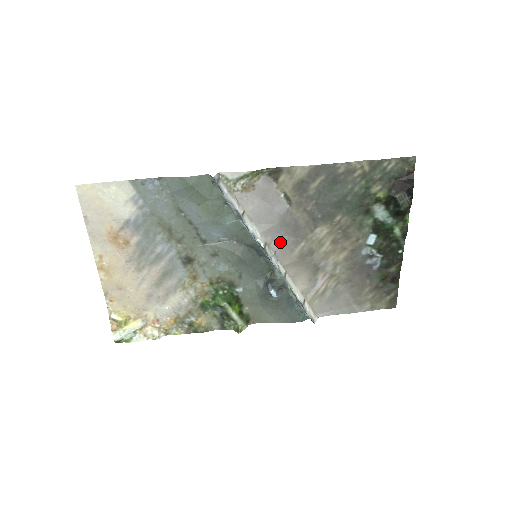
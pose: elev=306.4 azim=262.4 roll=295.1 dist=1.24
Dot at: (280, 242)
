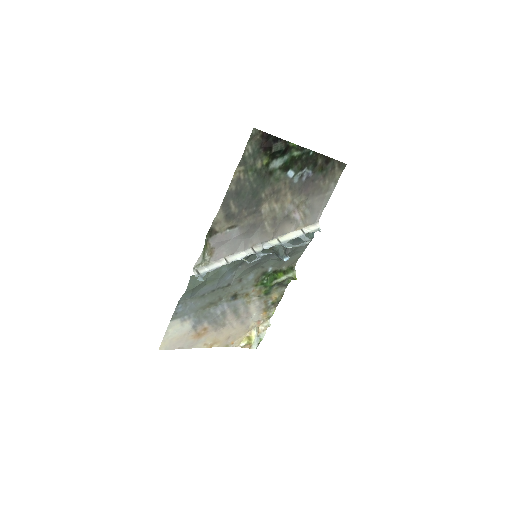
Dot at: (256, 238)
